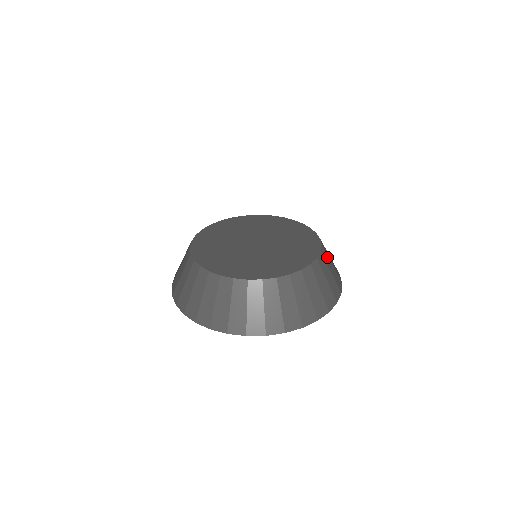
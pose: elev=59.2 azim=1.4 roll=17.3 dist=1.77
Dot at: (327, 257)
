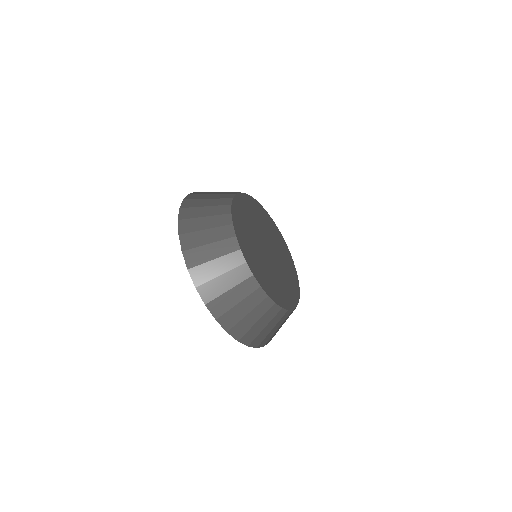
Dot at: occluded
